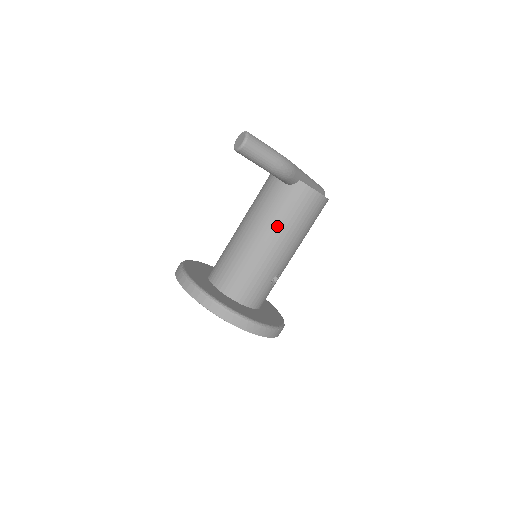
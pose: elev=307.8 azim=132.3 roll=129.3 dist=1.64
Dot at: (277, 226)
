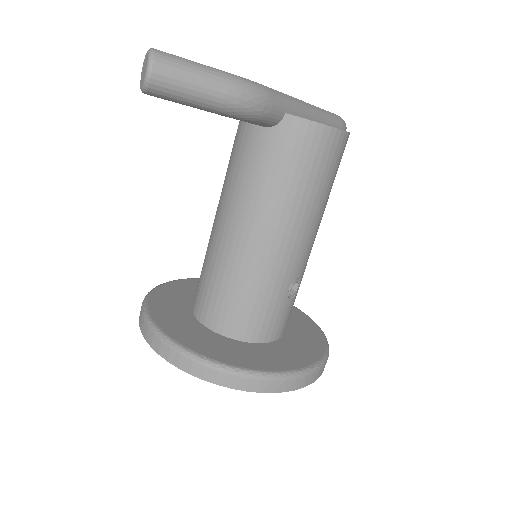
Dot at: (269, 204)
